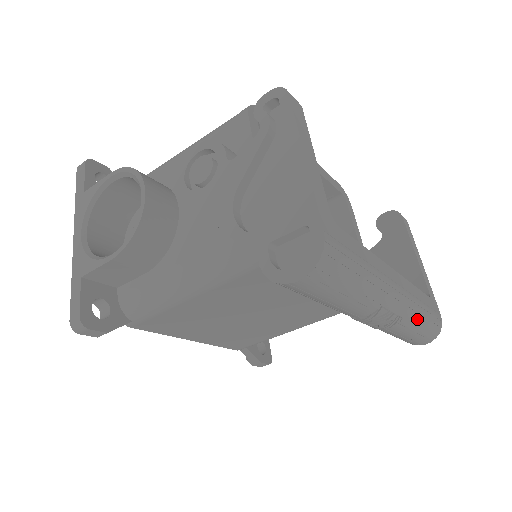
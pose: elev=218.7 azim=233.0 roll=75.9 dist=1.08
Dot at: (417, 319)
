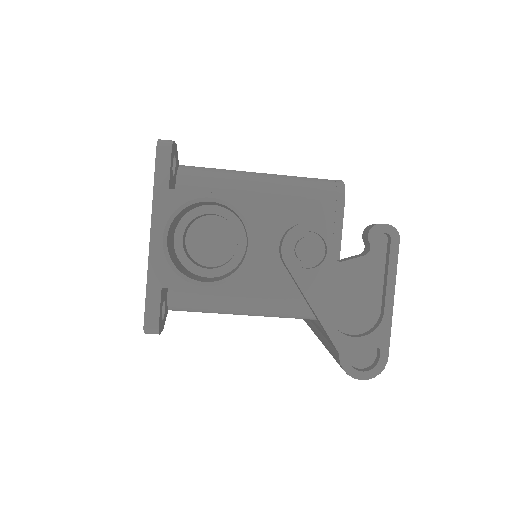
Dot at: occluded
